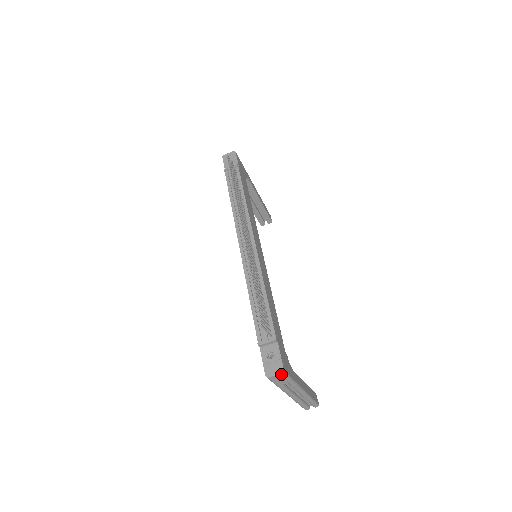
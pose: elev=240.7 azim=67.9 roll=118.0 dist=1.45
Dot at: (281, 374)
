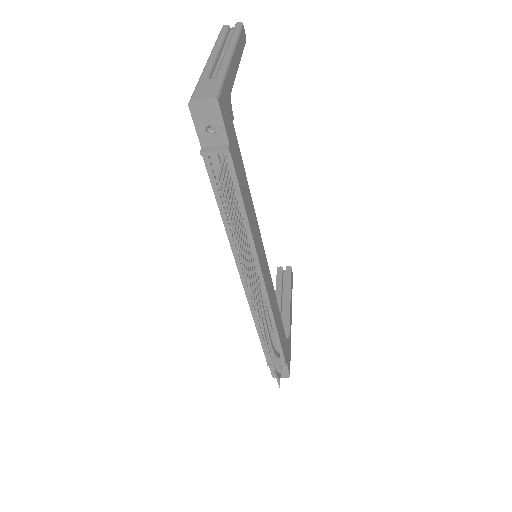
Dot at: (287, 376)
